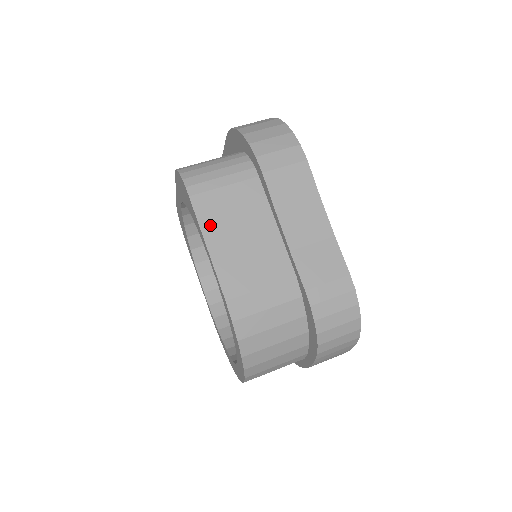
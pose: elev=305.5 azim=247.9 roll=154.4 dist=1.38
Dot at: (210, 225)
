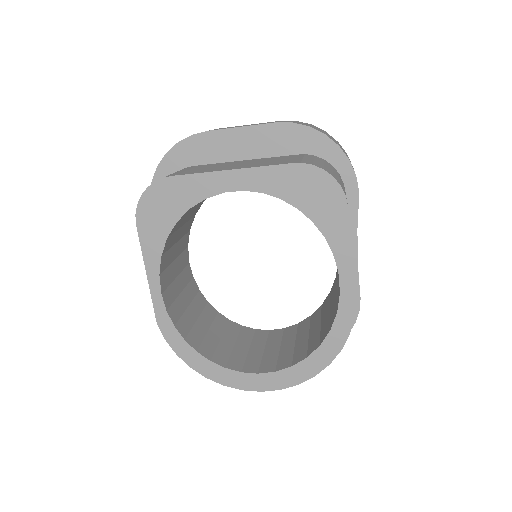
Dot at: occluded
